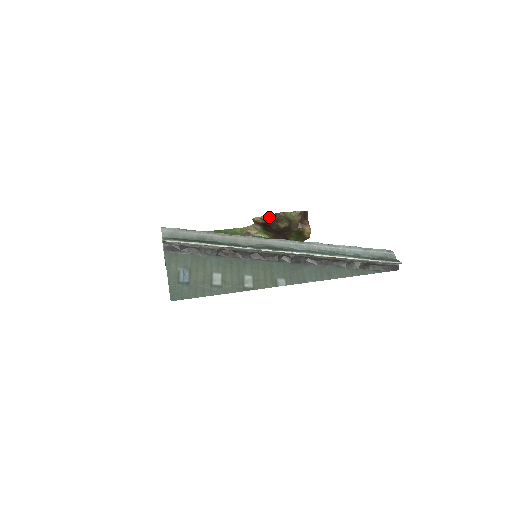
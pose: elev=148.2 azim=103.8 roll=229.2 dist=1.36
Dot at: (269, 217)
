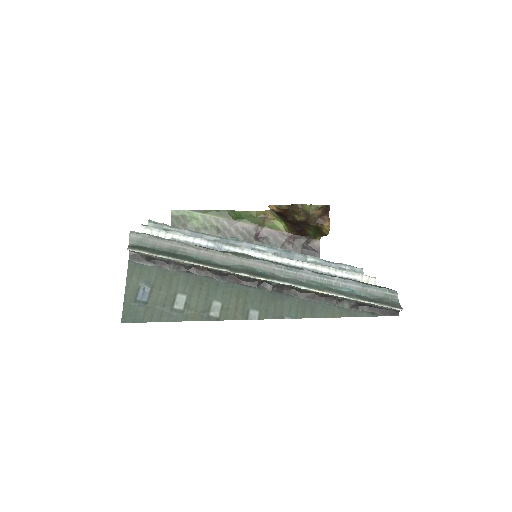
Dot at: (286, 207)
